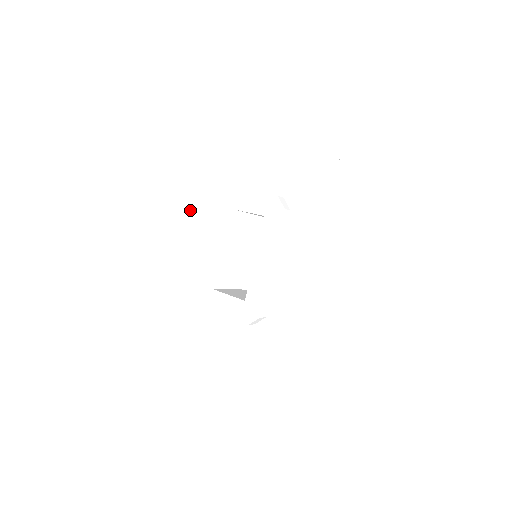
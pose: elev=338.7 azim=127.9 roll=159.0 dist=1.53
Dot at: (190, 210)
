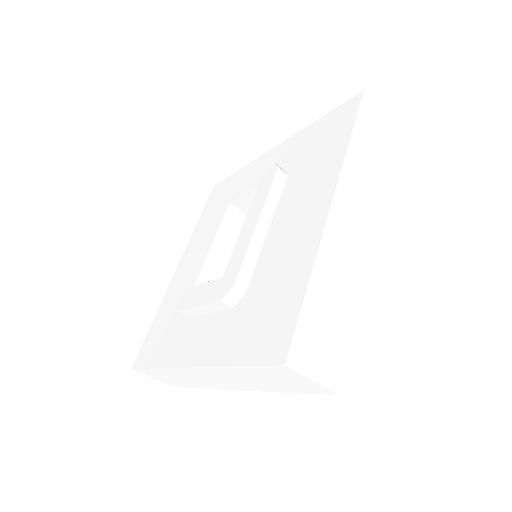
Dot at: (198, 237)
